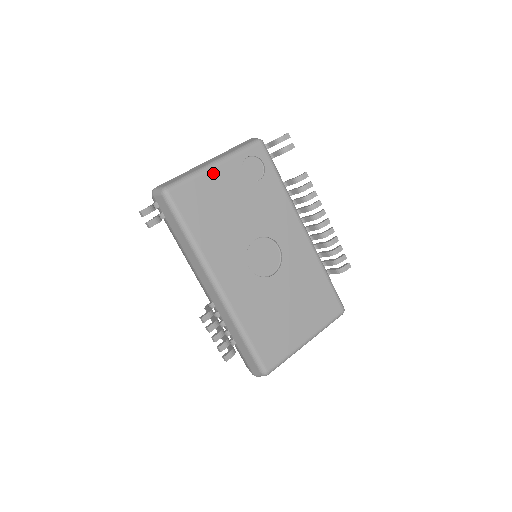
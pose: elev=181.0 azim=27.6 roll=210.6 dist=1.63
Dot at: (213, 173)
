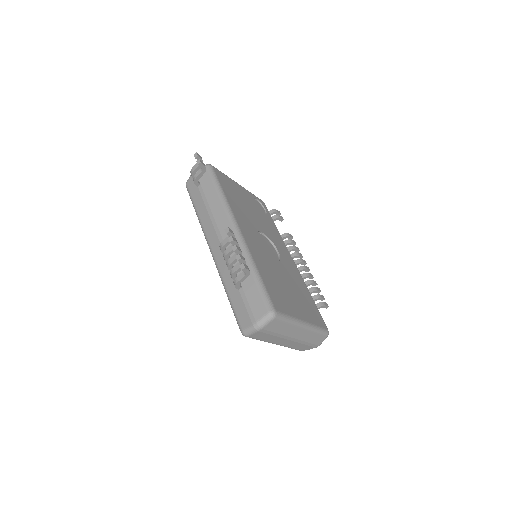
Dot at: (238, 185)
